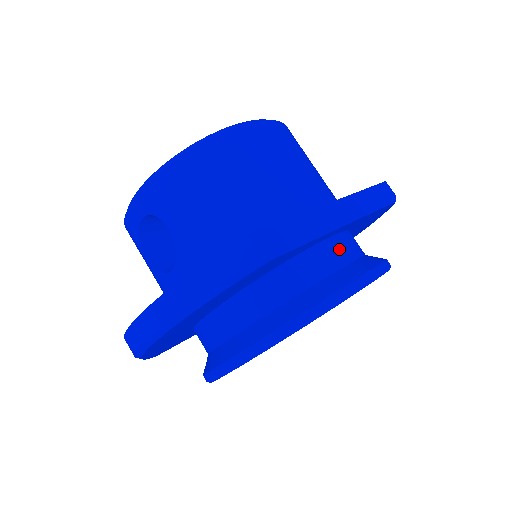
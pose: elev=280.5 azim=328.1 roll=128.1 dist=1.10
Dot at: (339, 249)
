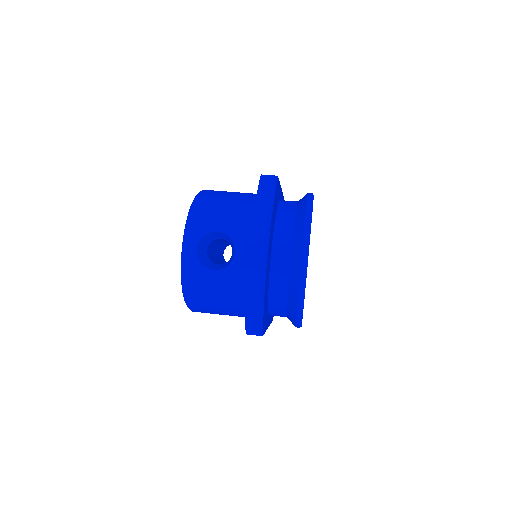
Dot at: occluded
